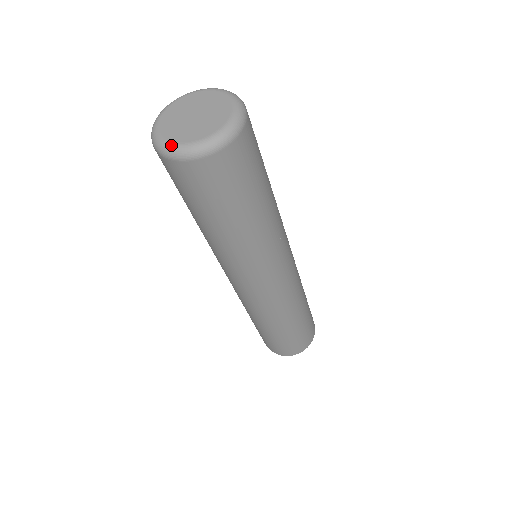
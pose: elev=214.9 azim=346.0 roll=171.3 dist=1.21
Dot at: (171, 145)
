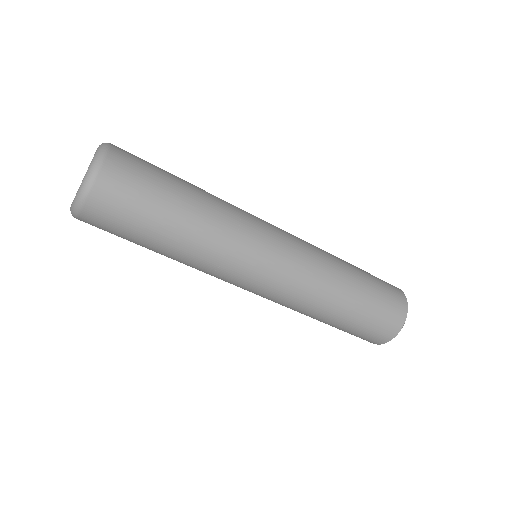
Dot at: (70, 209)
